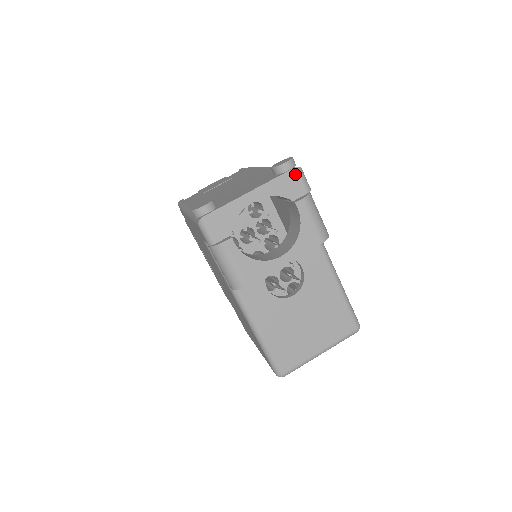
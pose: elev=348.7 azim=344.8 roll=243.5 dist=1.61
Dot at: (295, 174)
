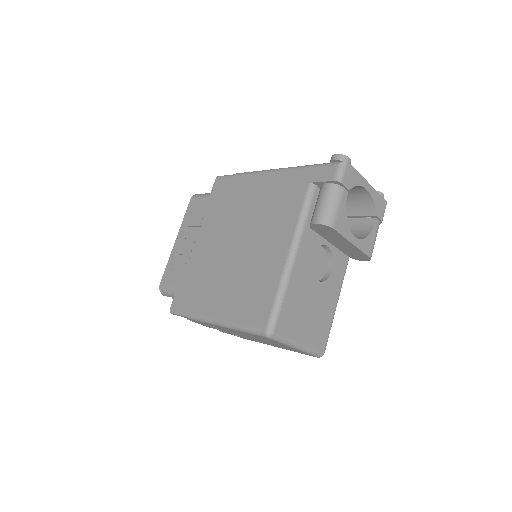
Dot at: (384, 204)
